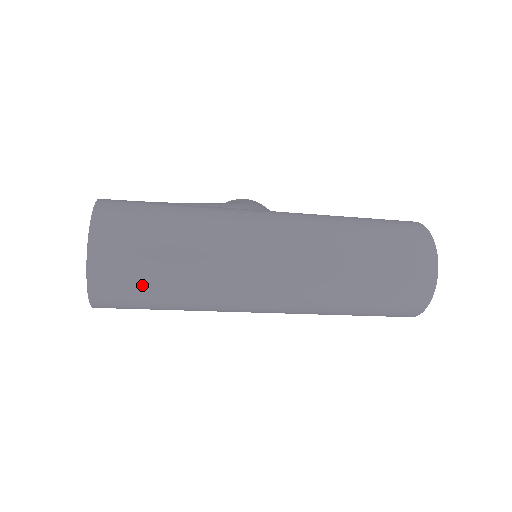
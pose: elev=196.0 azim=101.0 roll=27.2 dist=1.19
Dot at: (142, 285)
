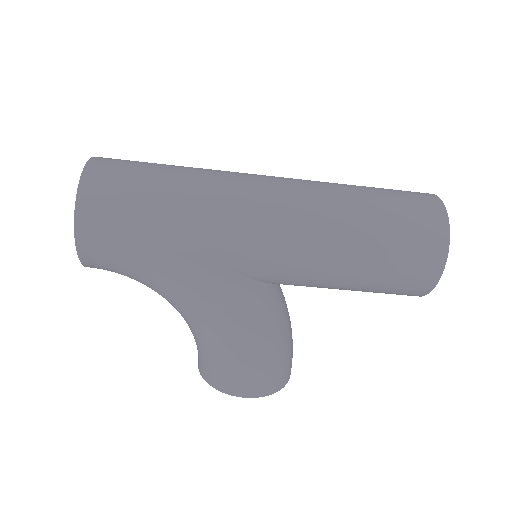
Dot at: (139, 170)
